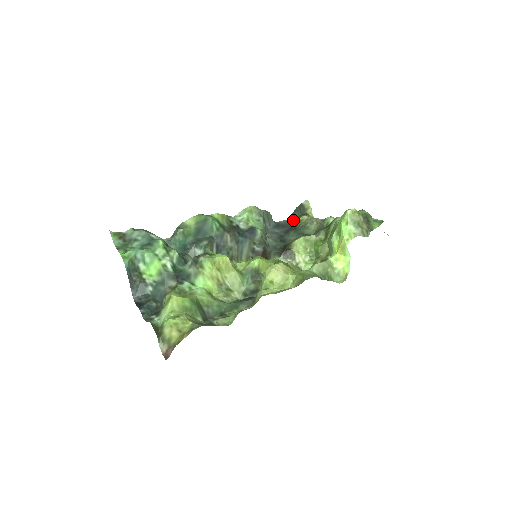
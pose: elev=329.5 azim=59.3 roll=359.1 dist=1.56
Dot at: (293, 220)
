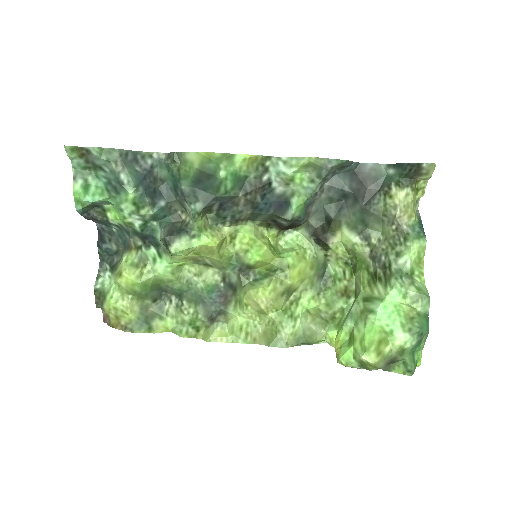
Dot at: (389, 173)
